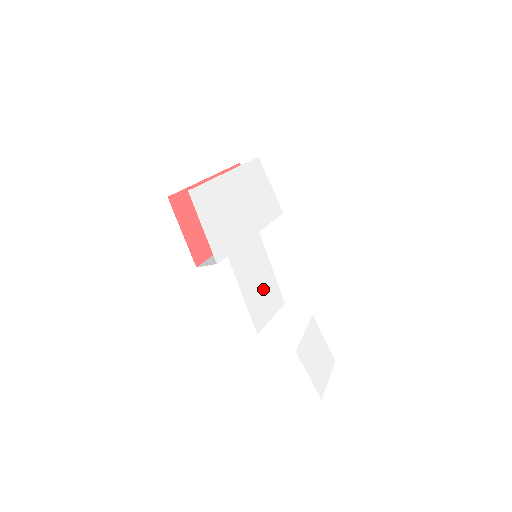
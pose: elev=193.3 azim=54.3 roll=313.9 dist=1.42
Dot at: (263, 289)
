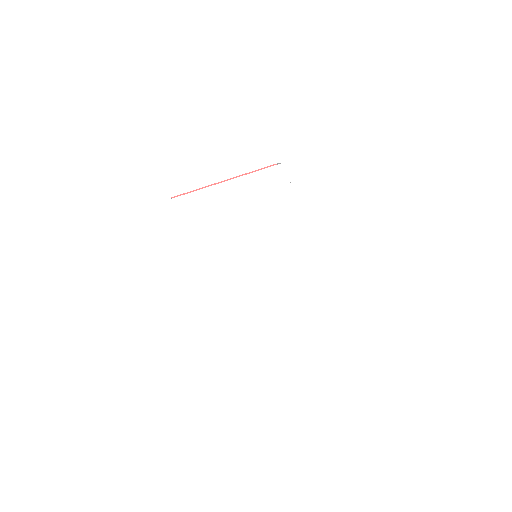
Dot at: (250, 287)
